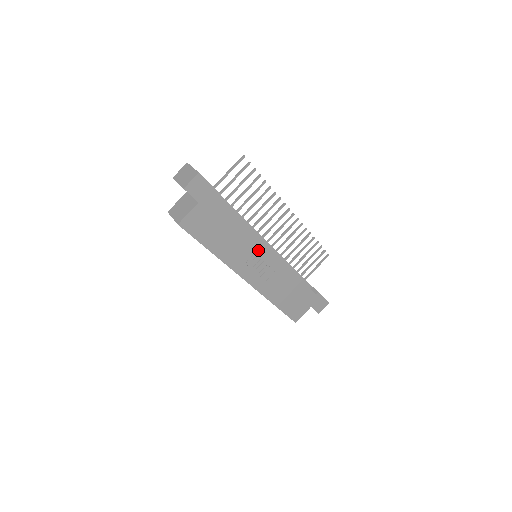
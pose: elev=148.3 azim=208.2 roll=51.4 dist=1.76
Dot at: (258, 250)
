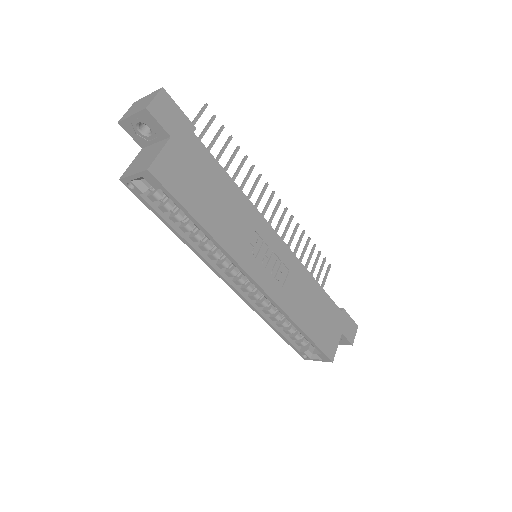
Dot at: (262, 232)
